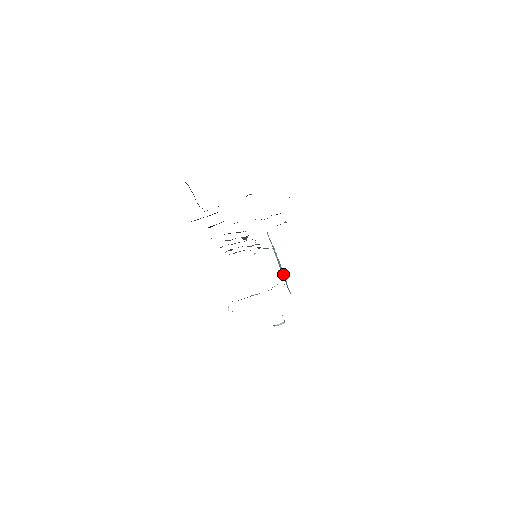
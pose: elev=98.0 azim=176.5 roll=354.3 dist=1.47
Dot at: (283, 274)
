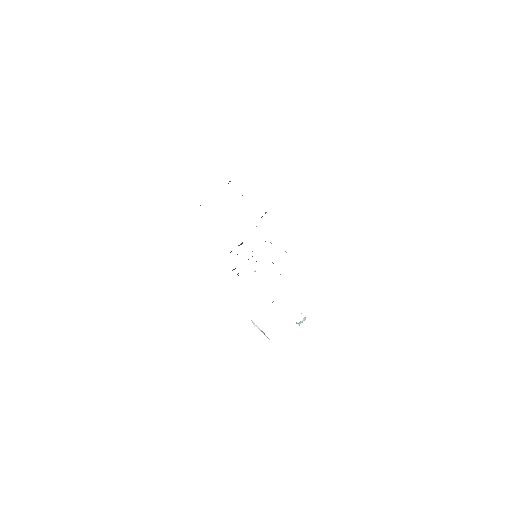
Dot at: occluded
